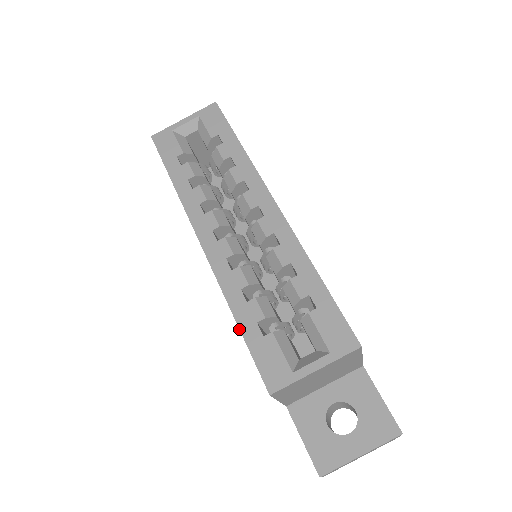
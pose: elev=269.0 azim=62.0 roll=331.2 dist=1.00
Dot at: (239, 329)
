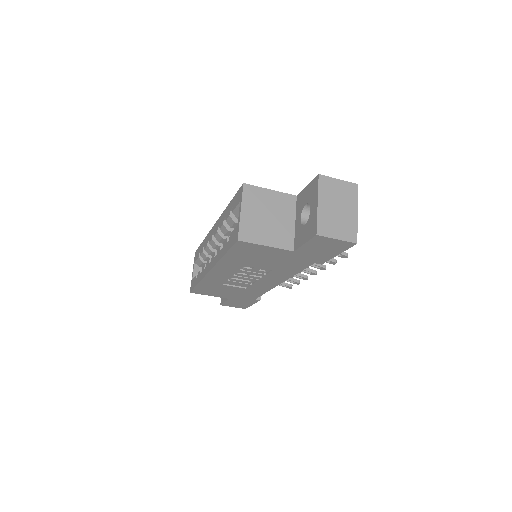
Dot at: (225, 254)
